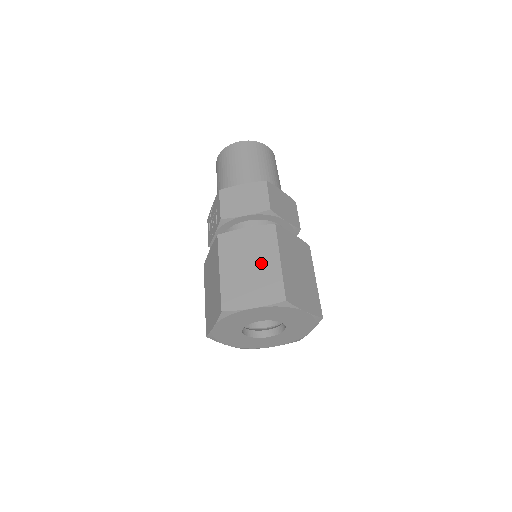
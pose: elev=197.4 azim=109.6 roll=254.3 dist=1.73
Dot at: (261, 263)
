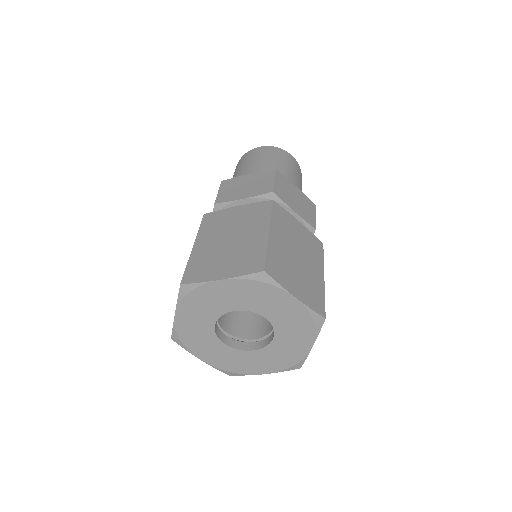
Dot at: (244, 236)
